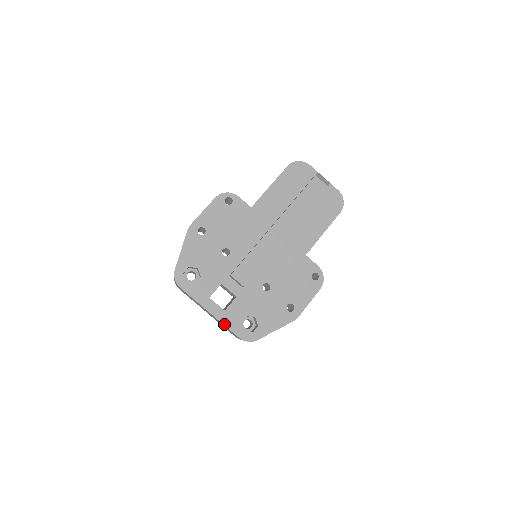
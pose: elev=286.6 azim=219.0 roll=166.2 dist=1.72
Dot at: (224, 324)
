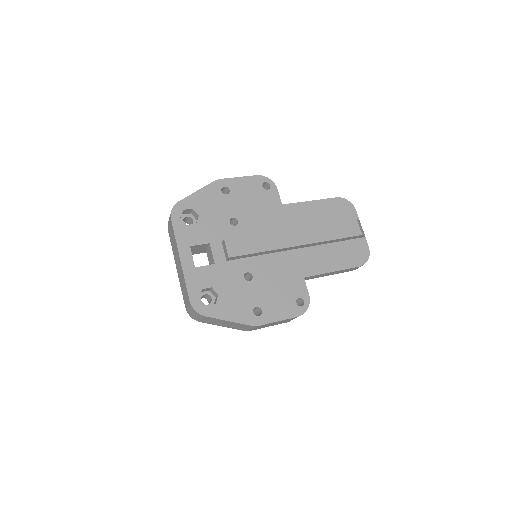
Dot at: (185, 278)
